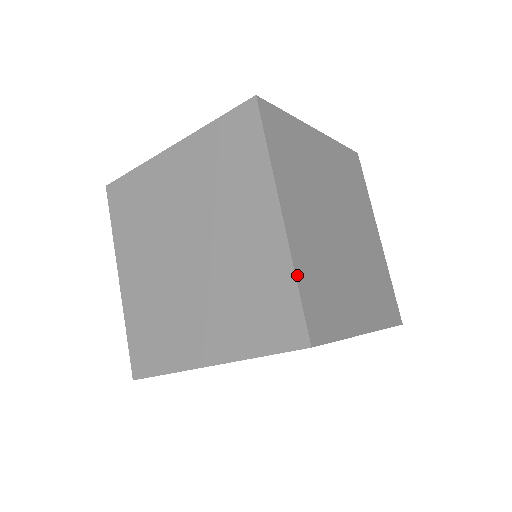
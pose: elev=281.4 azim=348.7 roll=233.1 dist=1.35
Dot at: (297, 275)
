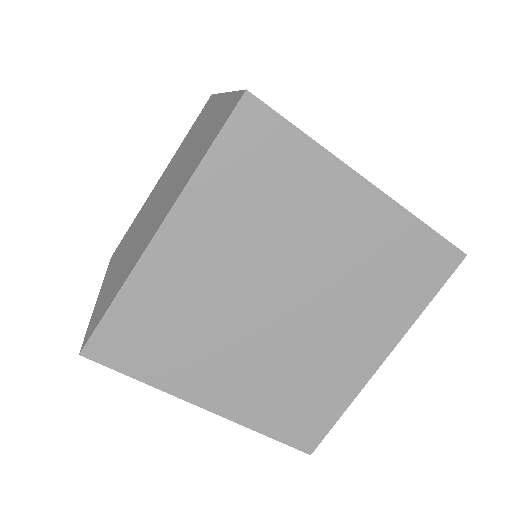
Dot at: occluded
